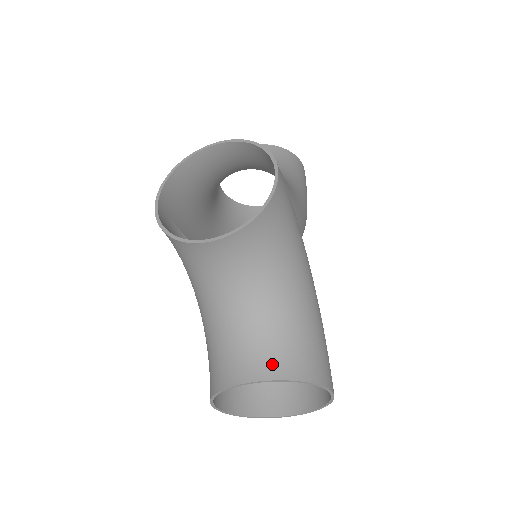
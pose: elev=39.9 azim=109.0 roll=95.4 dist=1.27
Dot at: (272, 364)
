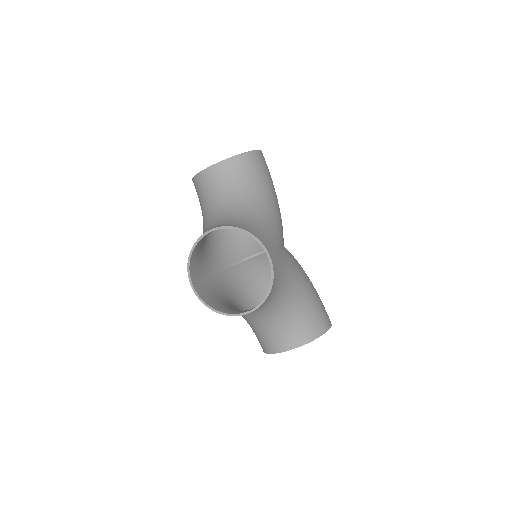
Dot at: (296, 338)
